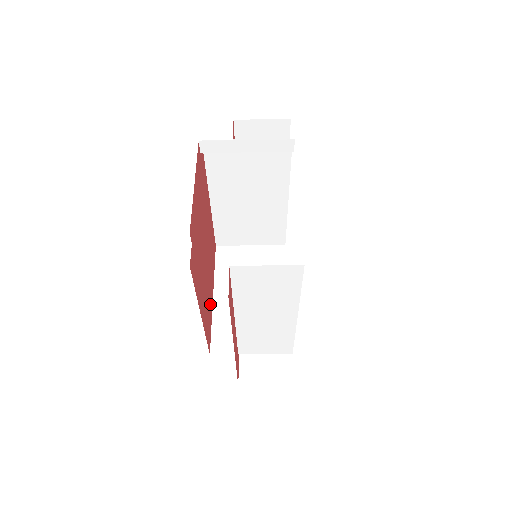
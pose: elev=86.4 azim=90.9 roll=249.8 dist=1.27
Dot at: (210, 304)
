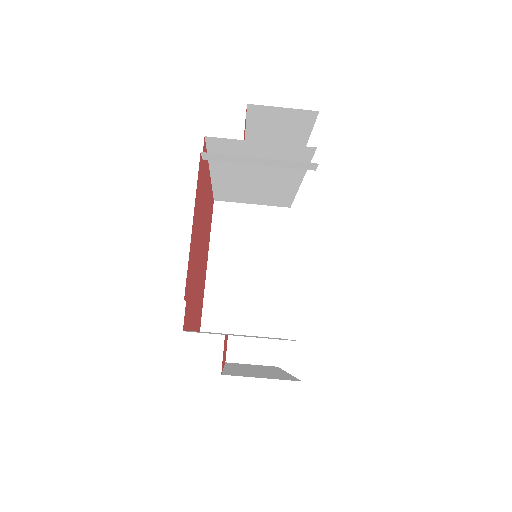
Dot at: (203, 283)
